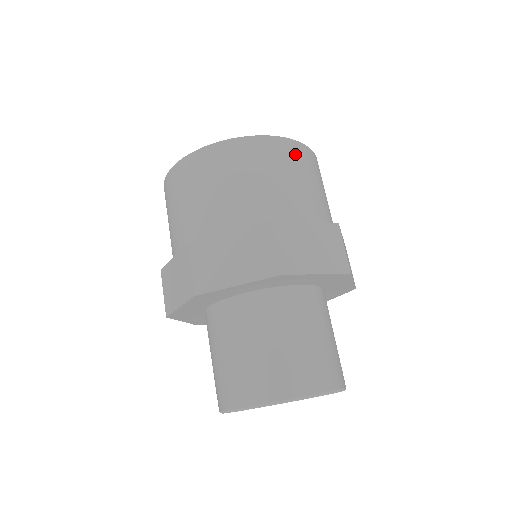
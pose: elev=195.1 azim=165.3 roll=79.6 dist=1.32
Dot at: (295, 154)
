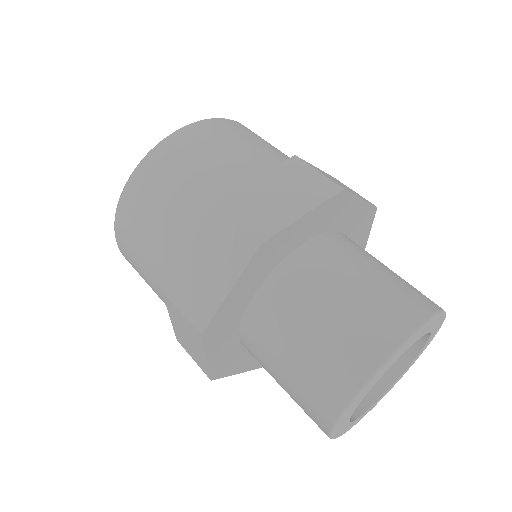
Dot at: occluded
